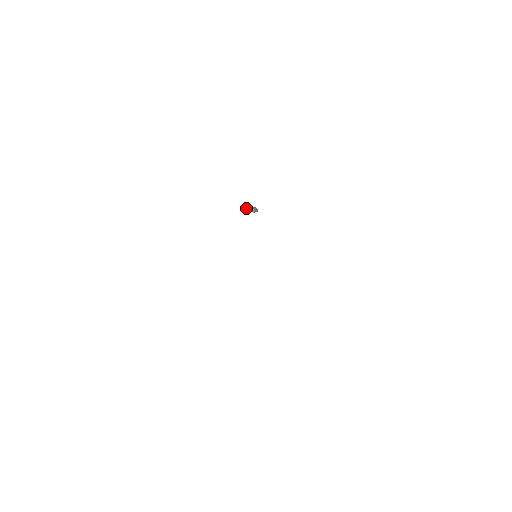
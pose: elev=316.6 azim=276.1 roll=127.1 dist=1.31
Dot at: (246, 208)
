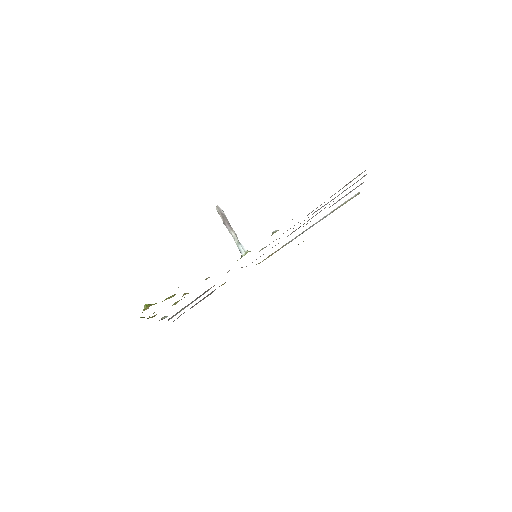
Dot at: (241, 255)
